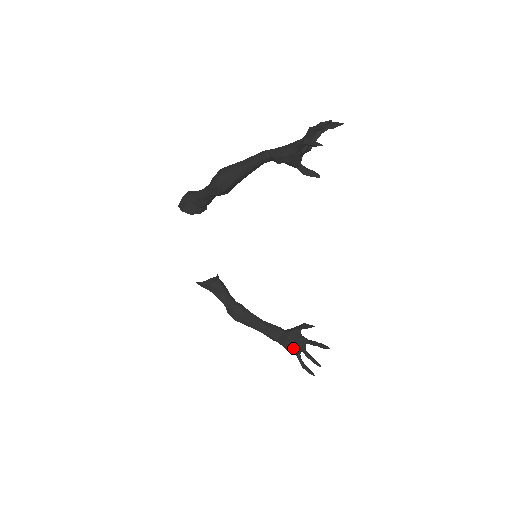
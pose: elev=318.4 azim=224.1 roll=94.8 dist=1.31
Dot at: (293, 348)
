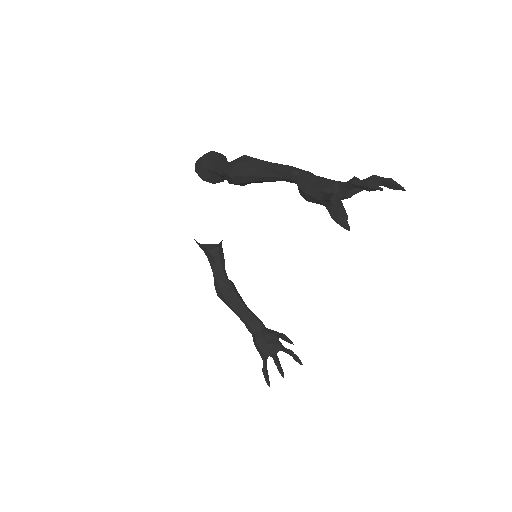
Dot at: (262, 350)
